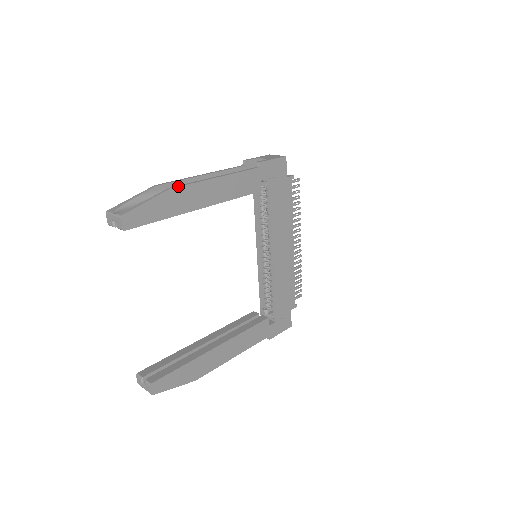
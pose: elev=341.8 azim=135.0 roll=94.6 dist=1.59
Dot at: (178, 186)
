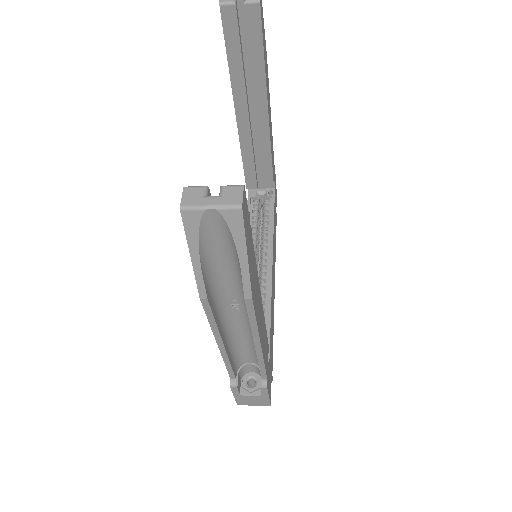
Dot at: (267, 66)
